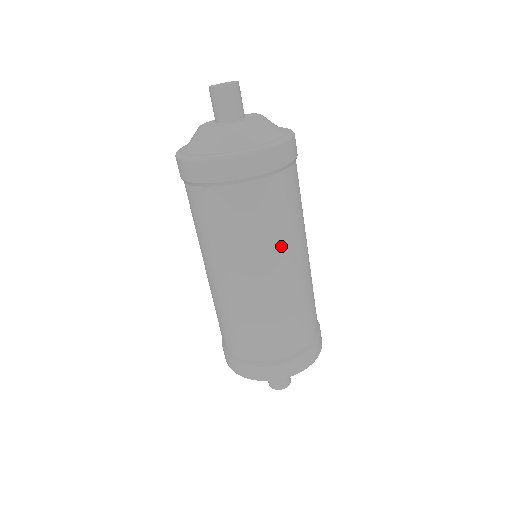
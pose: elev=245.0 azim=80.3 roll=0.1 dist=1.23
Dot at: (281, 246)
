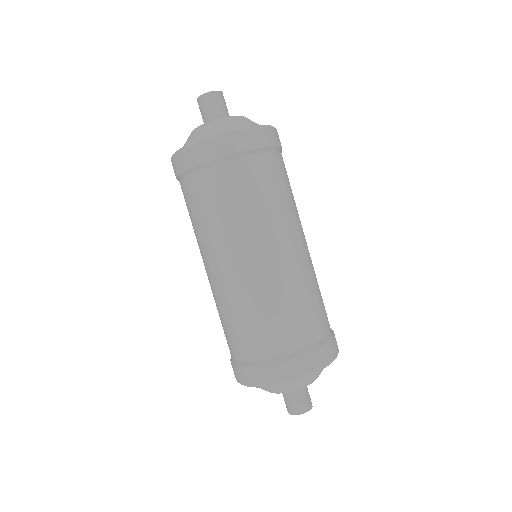
Dot at: (276, 223)
